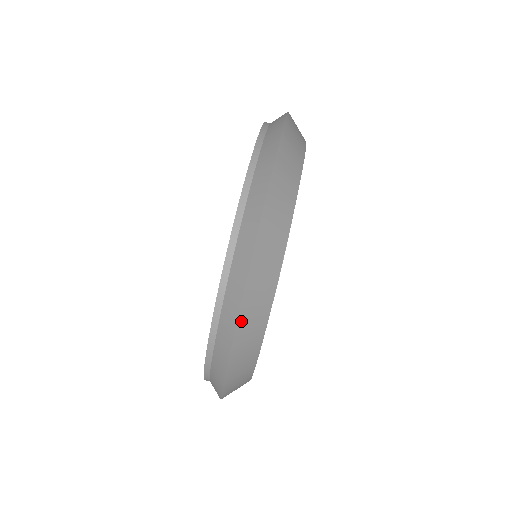
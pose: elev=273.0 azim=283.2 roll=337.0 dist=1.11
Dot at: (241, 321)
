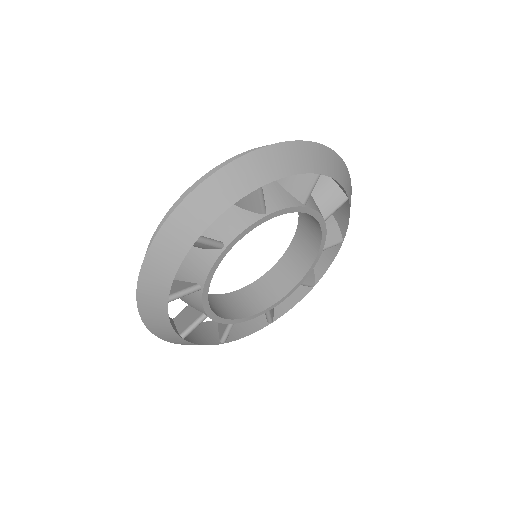
Dot at: (164, 231)
